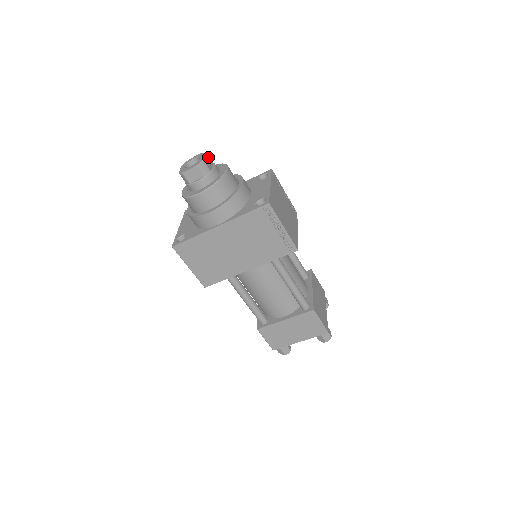
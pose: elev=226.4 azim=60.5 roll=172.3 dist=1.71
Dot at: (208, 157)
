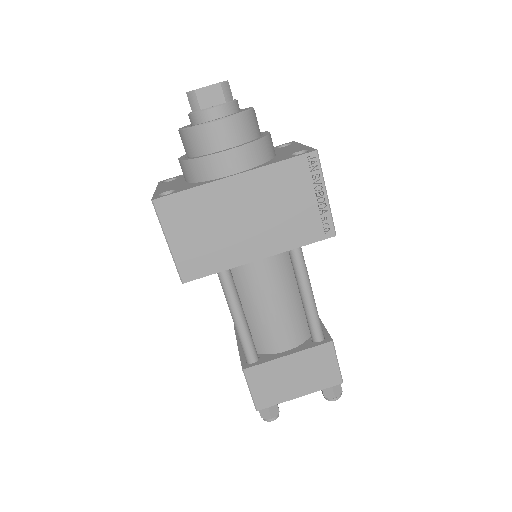
Dot at: occluded
